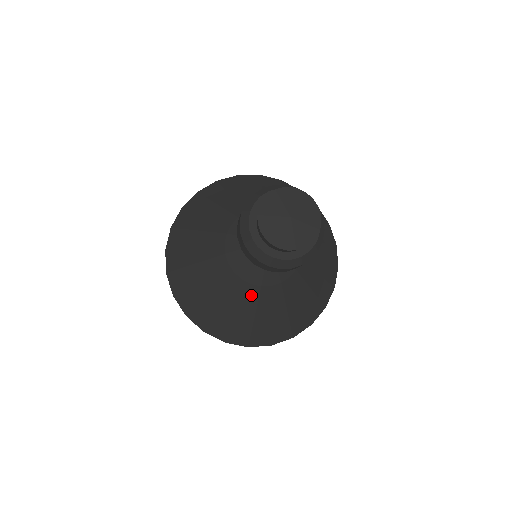
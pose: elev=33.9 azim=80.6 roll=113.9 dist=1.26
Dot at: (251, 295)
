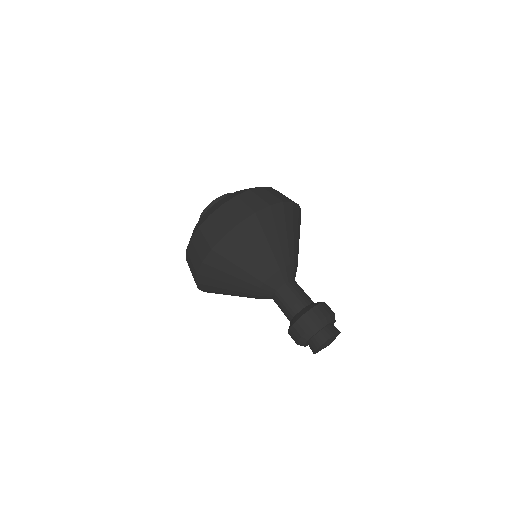
Dot at: occluded
